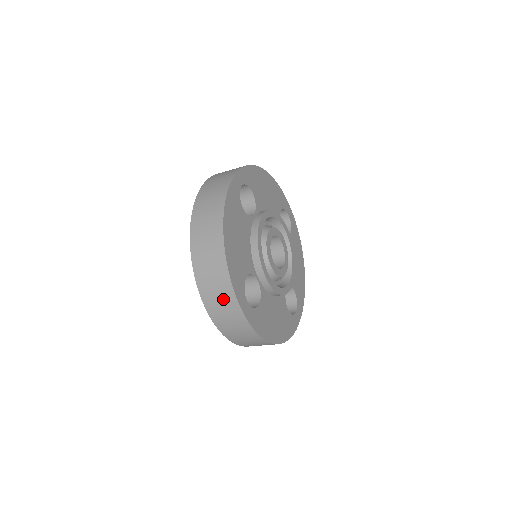
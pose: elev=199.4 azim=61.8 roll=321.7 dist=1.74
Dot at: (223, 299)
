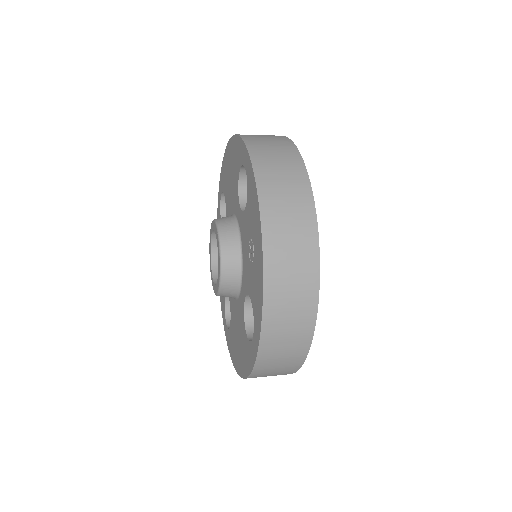
Dot at: (294, 334)
